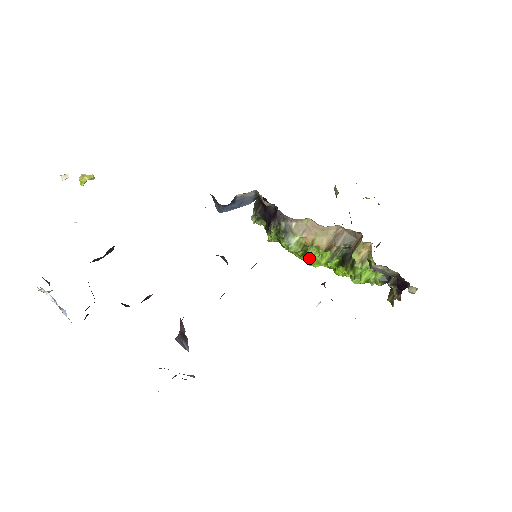
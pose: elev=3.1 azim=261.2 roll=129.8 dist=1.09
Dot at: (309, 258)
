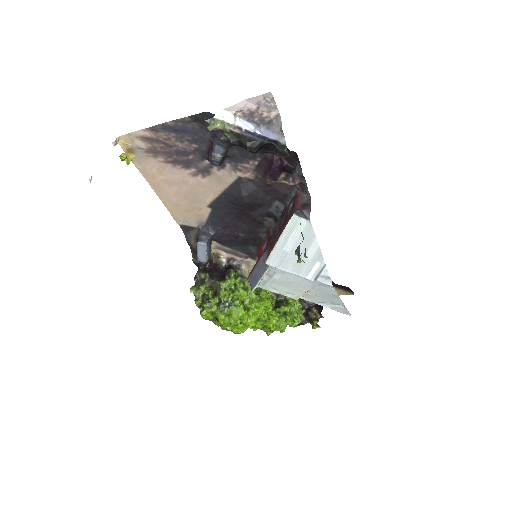
Dot at: (264, 292)
